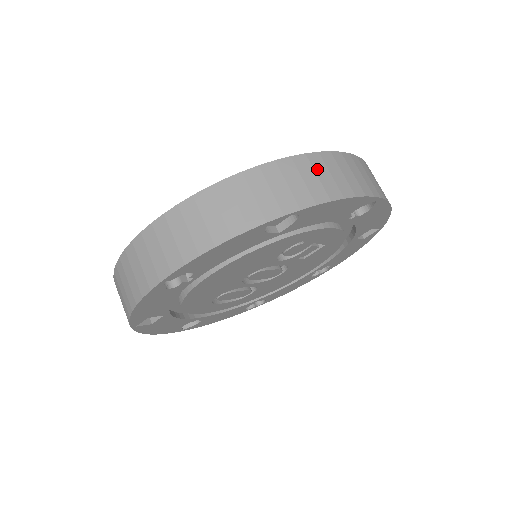
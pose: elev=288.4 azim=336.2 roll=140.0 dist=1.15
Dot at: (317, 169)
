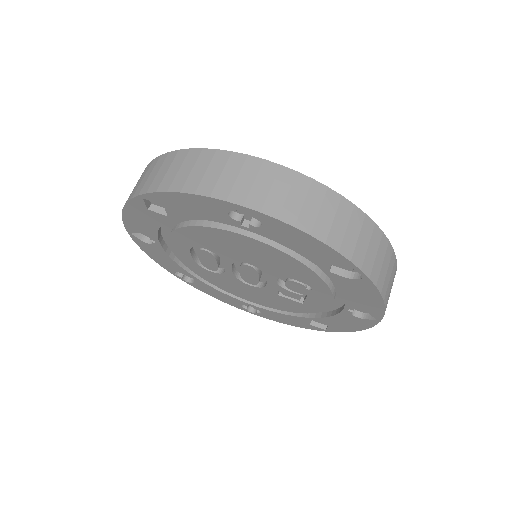
Dot at: (390, 266)
